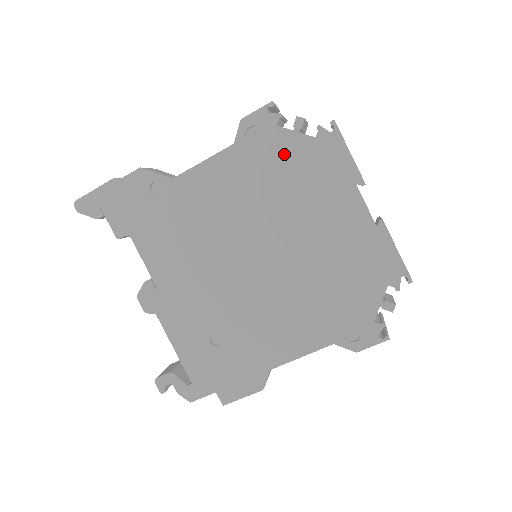
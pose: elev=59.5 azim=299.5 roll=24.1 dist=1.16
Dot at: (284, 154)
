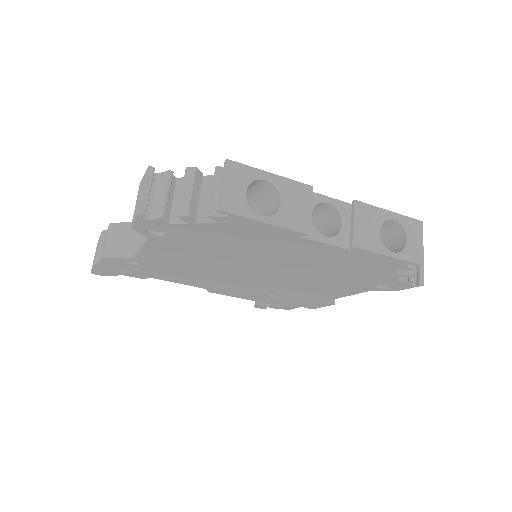
Dot at: (201, 235)
